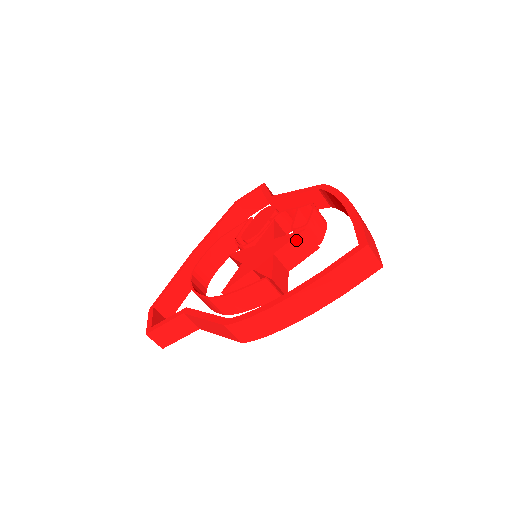
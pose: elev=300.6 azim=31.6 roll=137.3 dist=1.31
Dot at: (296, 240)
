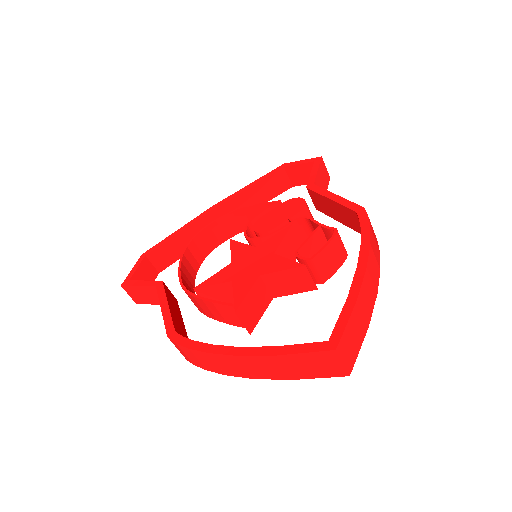
Dot at: (290, 272)
